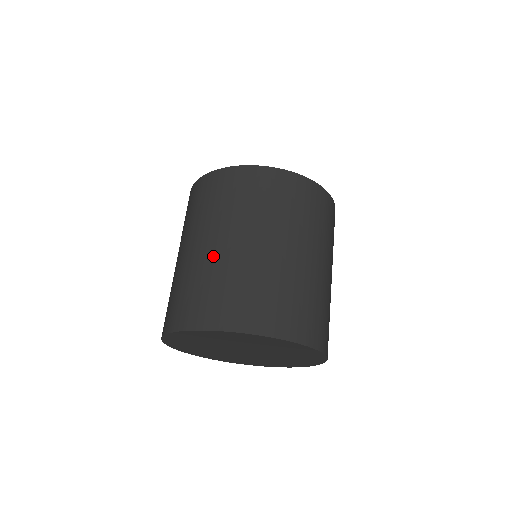
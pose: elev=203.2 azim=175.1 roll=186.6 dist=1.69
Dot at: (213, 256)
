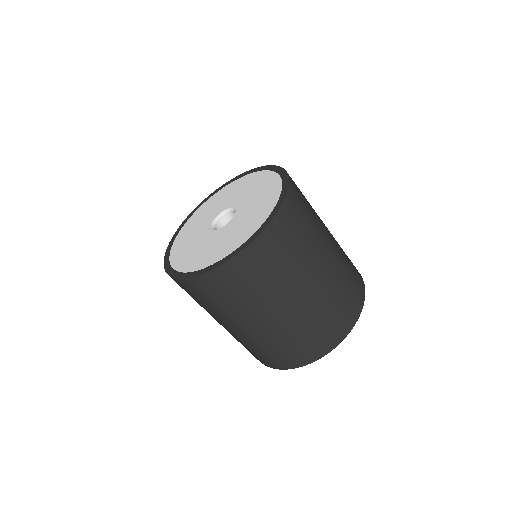
Dot at: (311, 302)
